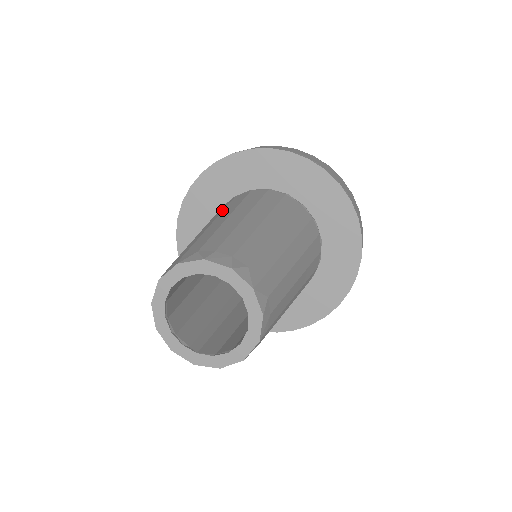
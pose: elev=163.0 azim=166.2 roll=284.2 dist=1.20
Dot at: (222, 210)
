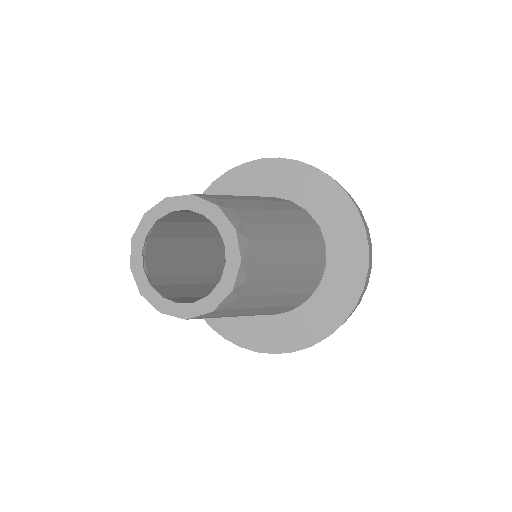
Dot at: occluded
